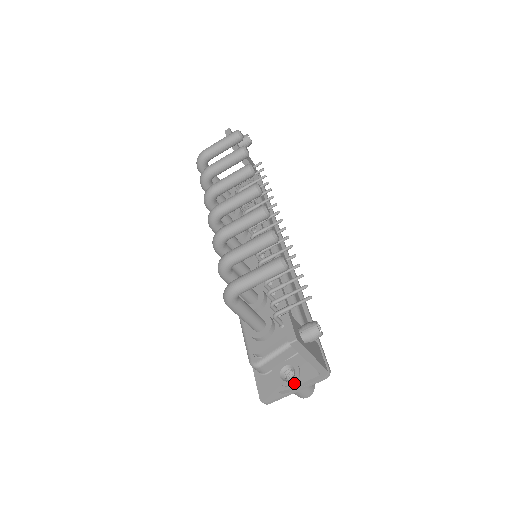
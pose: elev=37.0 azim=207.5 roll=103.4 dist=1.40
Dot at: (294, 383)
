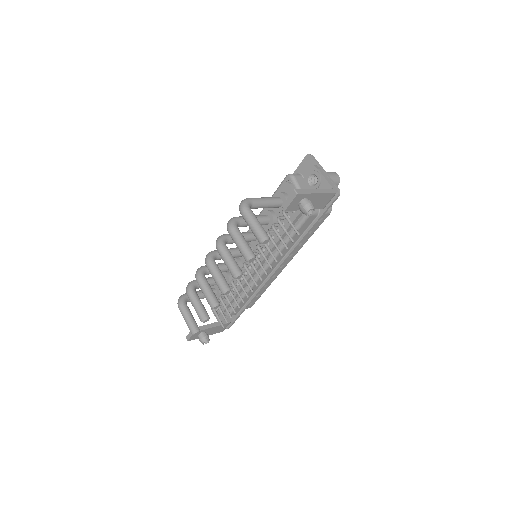
Dot at: (214, 314)
